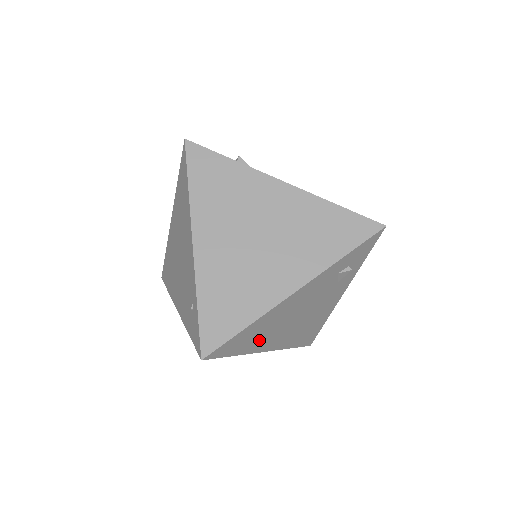
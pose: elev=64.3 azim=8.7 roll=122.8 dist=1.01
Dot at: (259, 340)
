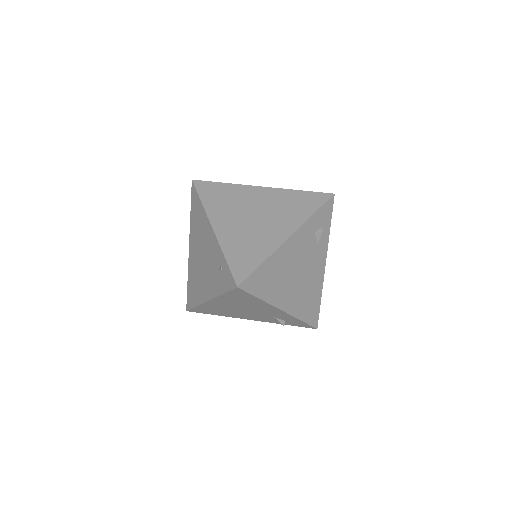
Dot at: (275, 289)
